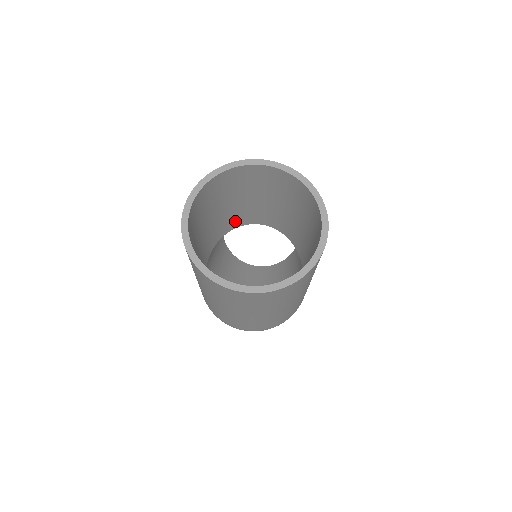
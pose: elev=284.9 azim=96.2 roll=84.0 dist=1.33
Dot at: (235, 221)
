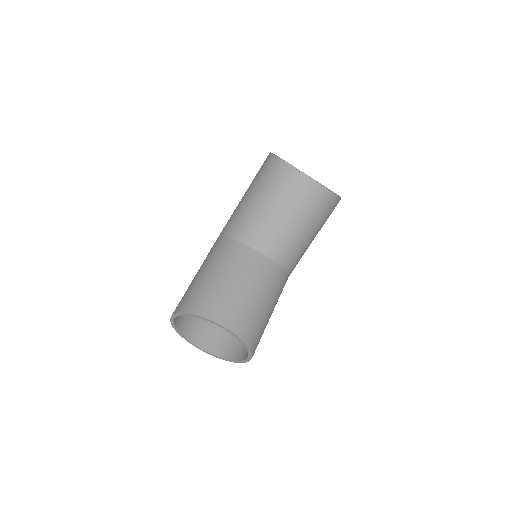
Dot at: (238, 254)
